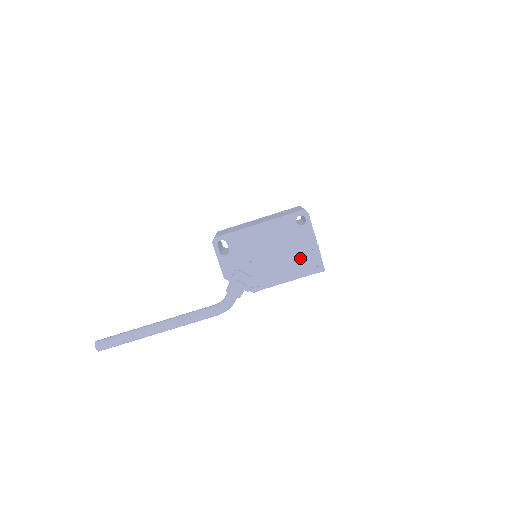
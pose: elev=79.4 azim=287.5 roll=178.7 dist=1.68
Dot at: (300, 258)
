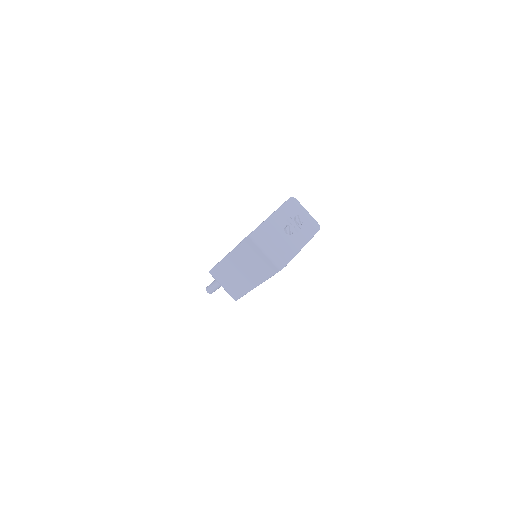
Dot at: occluded
